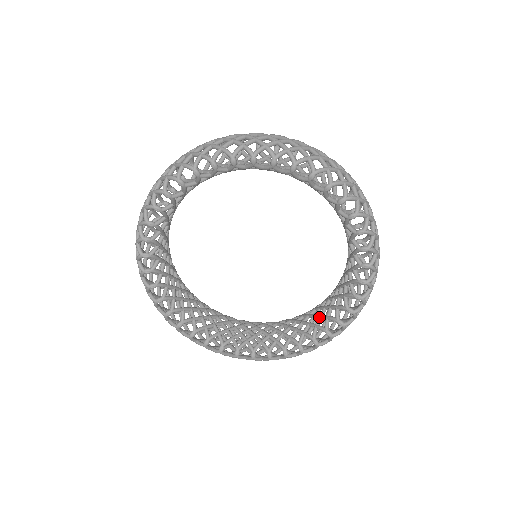
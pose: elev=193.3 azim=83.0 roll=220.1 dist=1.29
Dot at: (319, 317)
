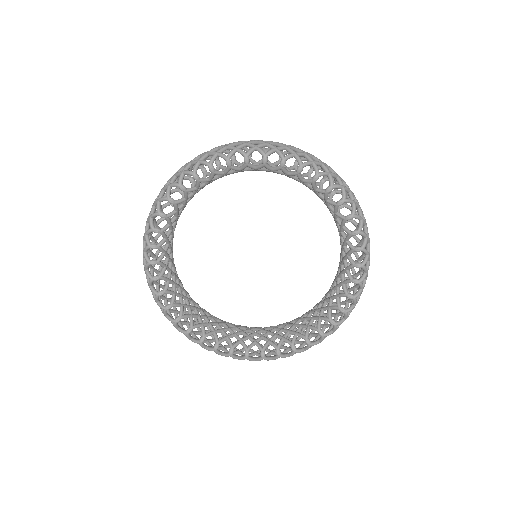
Dot at: (311, 318)
